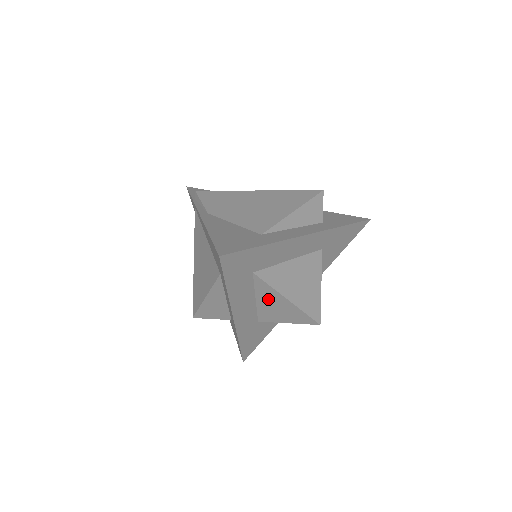
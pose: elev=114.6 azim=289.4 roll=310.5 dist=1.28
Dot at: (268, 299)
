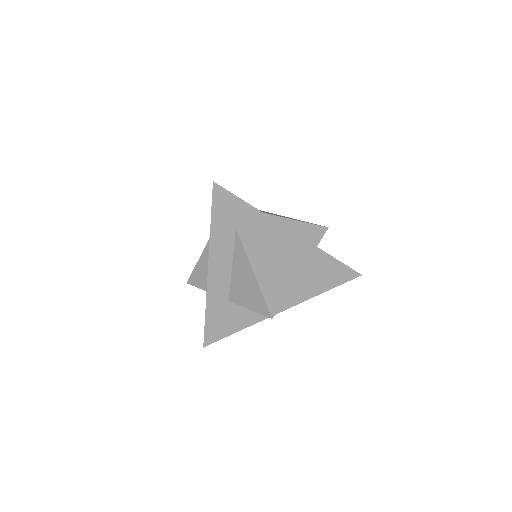
Dot at: (240, 268)
